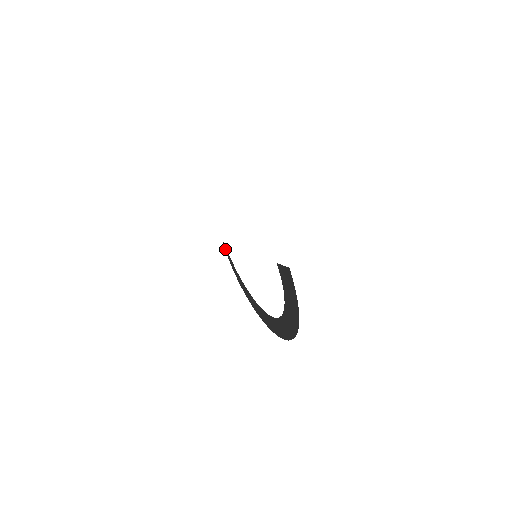
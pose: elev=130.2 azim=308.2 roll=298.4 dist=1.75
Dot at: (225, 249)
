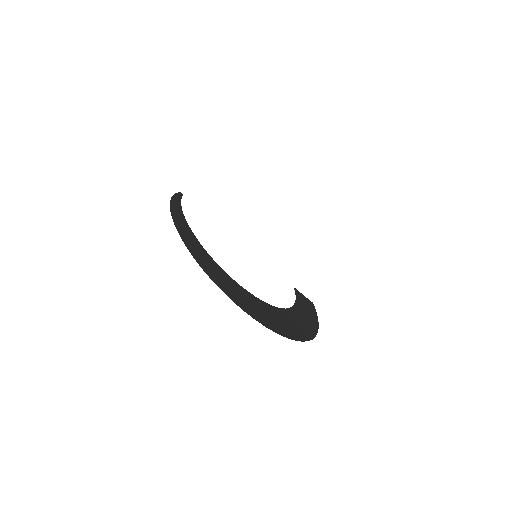
Dot at: occluded
